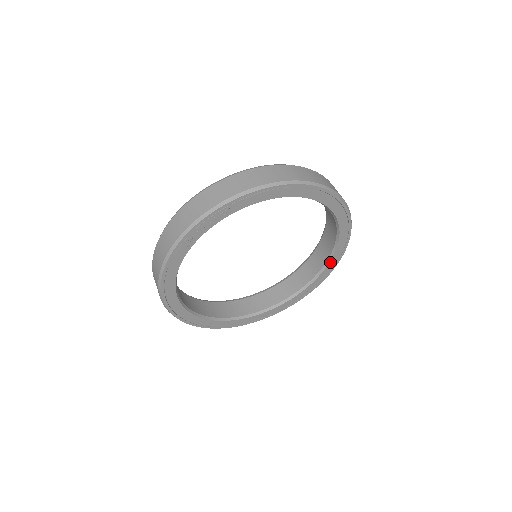
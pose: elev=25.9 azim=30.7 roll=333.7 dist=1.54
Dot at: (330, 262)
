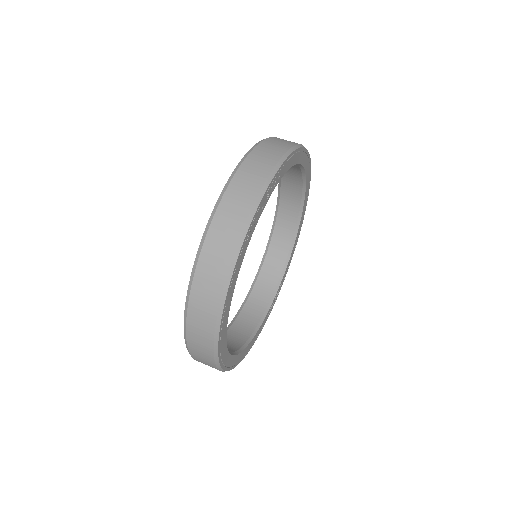
Dot at: (292, 251)
